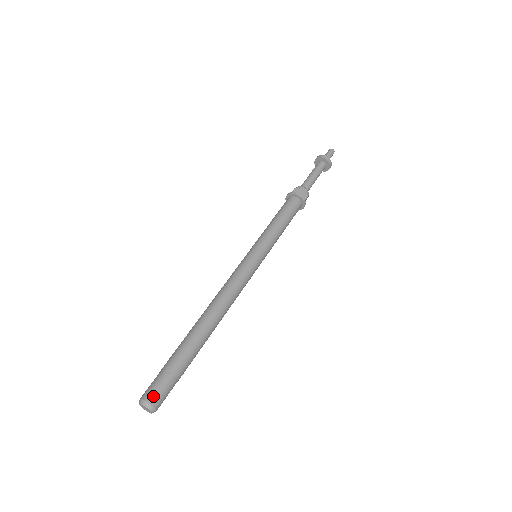
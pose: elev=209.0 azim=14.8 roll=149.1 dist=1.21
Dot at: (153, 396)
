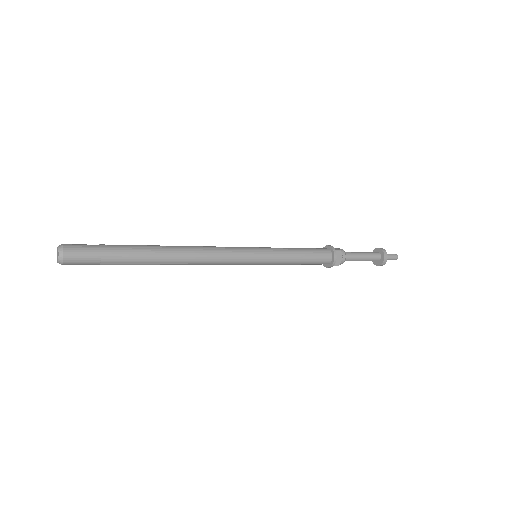
Dot at: (71, 244)
